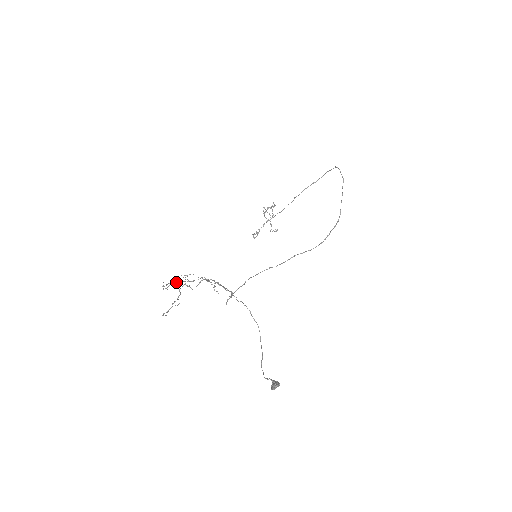
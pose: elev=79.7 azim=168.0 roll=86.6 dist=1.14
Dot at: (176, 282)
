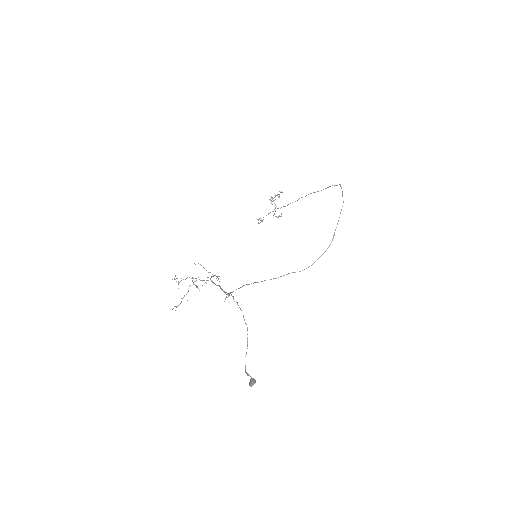
Dot at: (186, 278)
